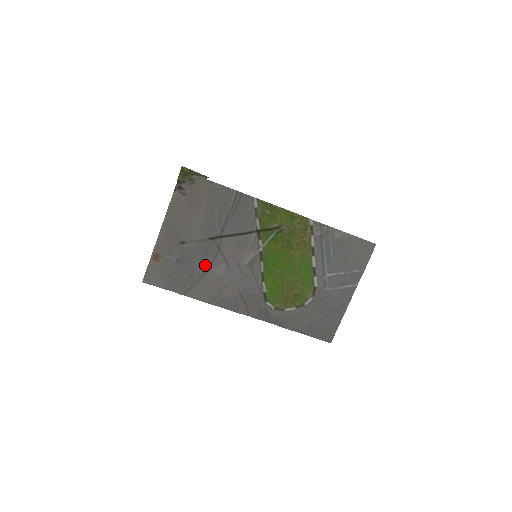
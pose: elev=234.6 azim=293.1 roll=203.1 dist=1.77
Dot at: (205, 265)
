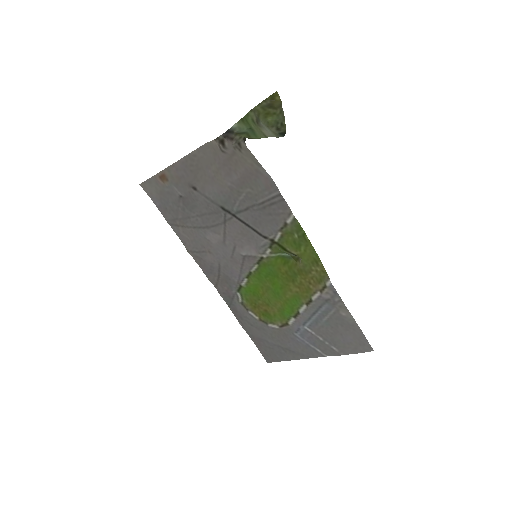
Dot at: (203, 222)
